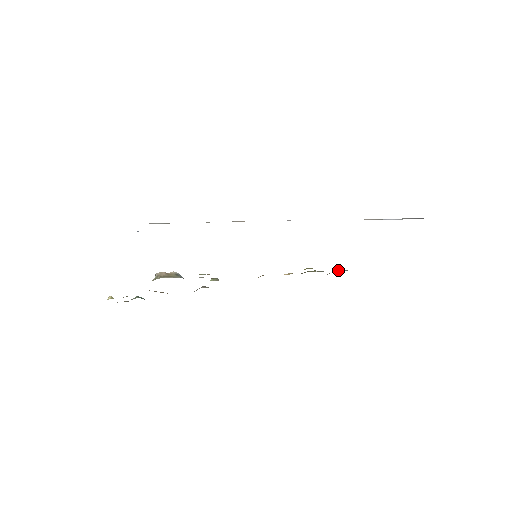
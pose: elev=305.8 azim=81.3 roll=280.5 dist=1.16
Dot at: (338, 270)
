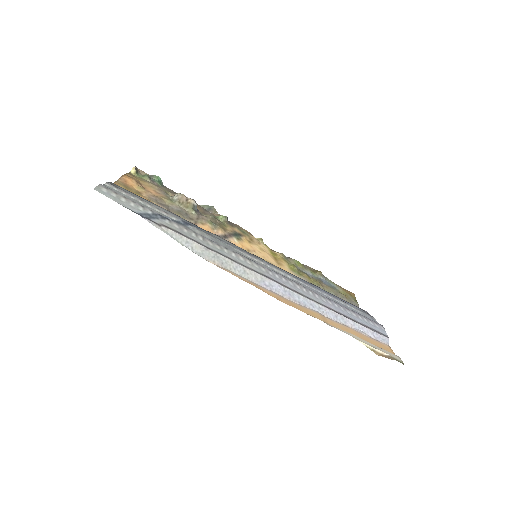
Dot at: (318, 274)
